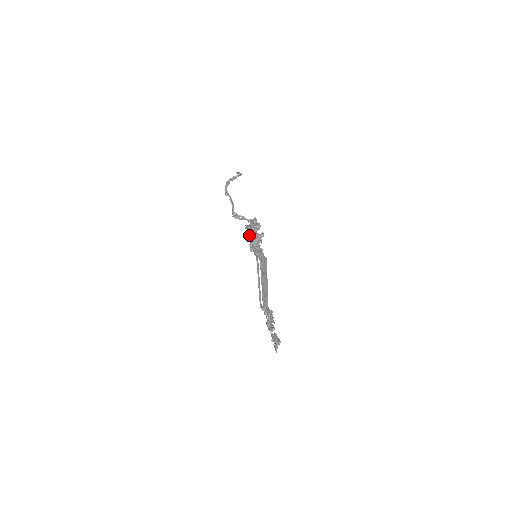
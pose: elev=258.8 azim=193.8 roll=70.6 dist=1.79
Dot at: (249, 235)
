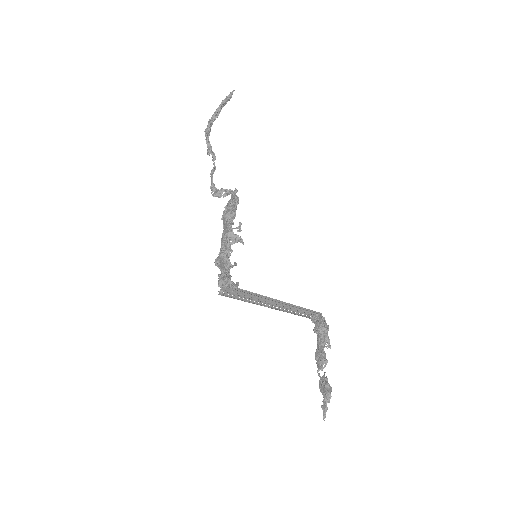
Dot at: occluded
